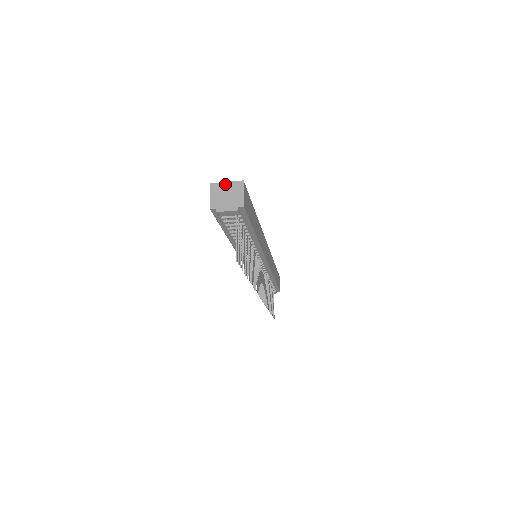
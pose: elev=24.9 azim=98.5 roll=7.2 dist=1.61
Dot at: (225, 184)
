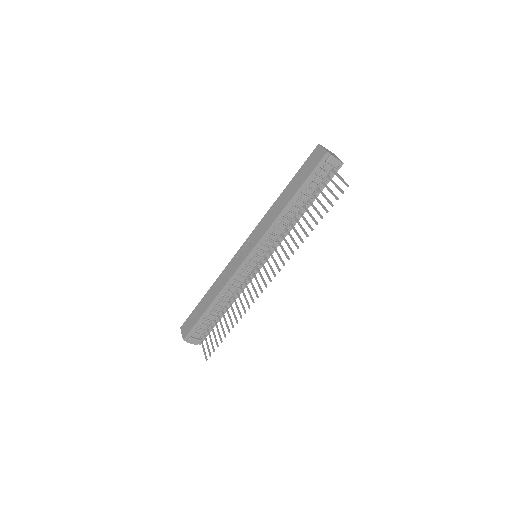
Dot at: (327, 149)
